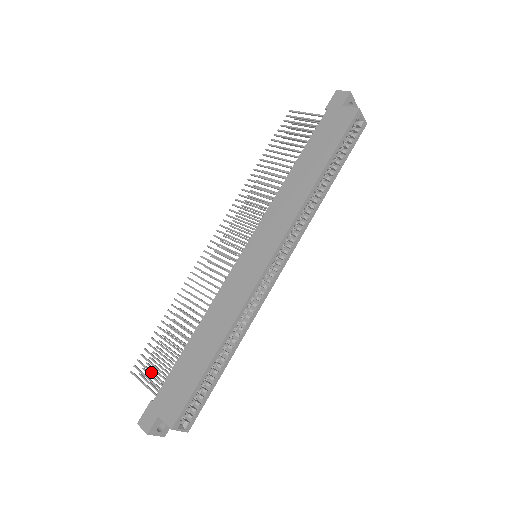
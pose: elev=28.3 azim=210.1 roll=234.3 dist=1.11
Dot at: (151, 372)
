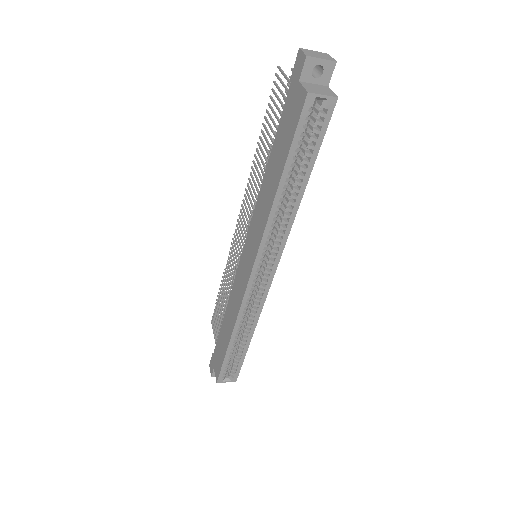
Dot at: (216, 329)
